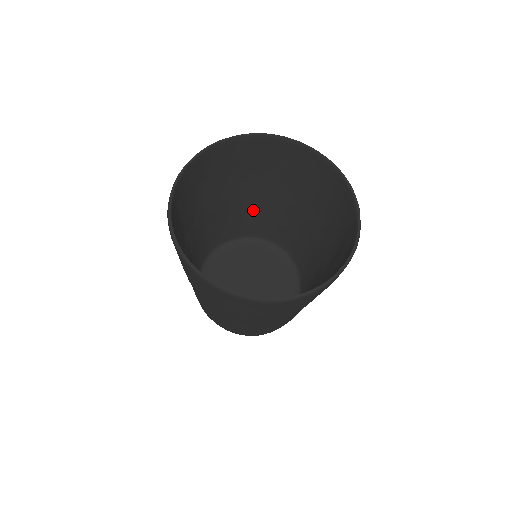
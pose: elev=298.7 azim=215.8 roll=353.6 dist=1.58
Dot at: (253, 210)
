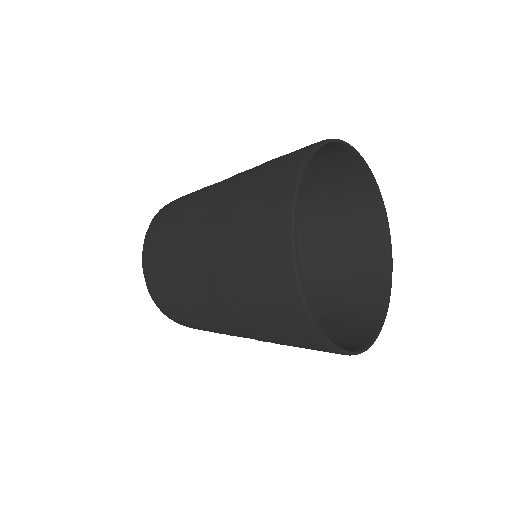
Dot at: occluded
